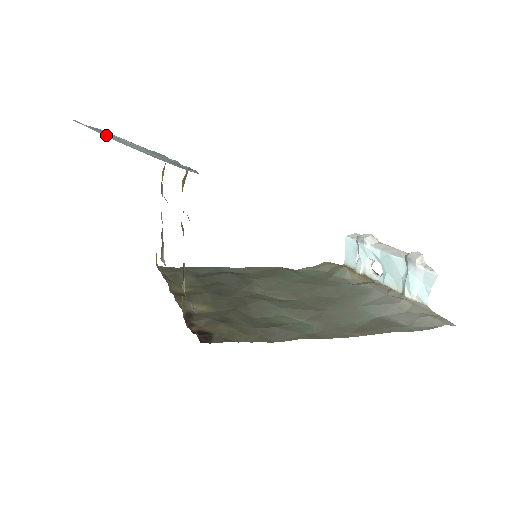
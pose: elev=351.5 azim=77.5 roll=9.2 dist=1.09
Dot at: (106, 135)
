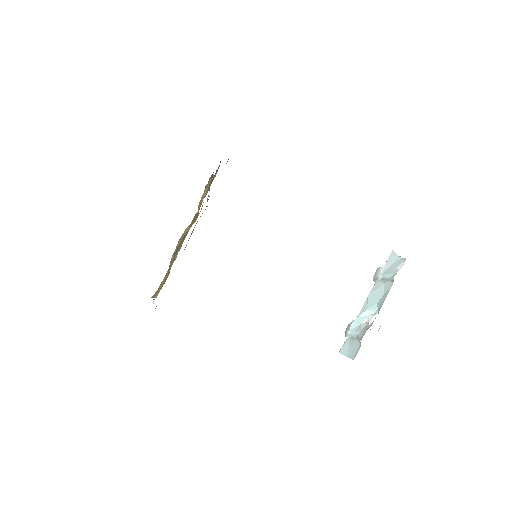
Dot at: occluded
